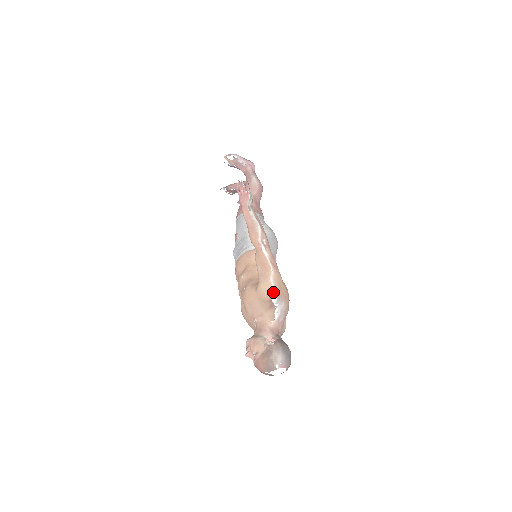
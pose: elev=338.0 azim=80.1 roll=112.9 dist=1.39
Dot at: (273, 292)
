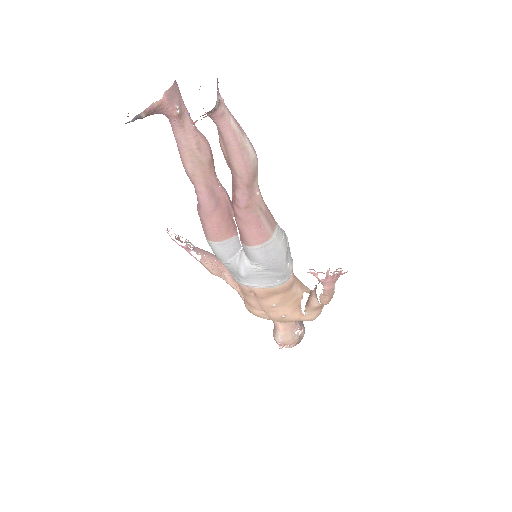
Dot at: occluded
